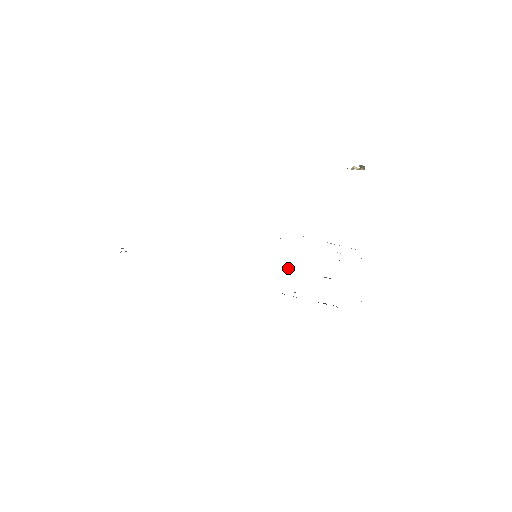
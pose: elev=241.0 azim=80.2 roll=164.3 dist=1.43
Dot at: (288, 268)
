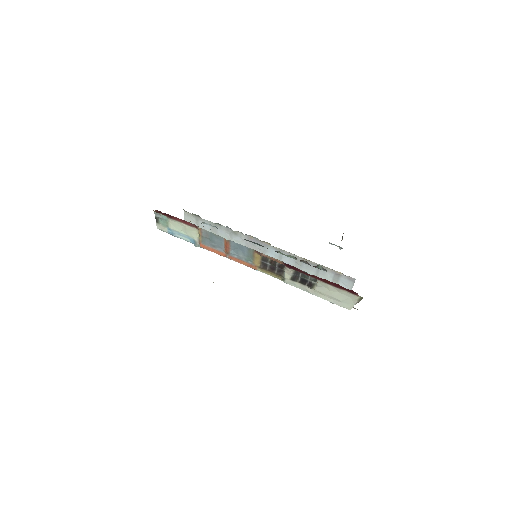
Dot at: occluded
